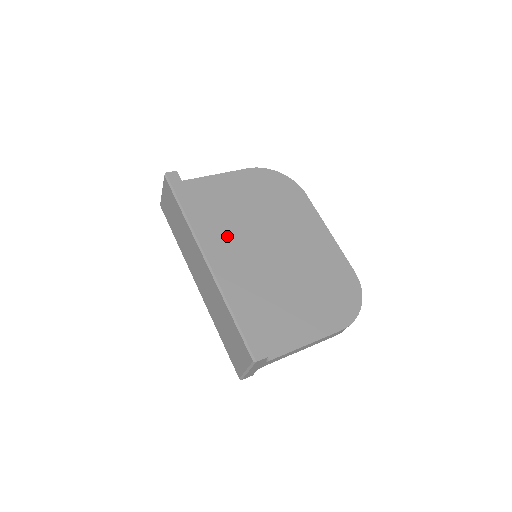
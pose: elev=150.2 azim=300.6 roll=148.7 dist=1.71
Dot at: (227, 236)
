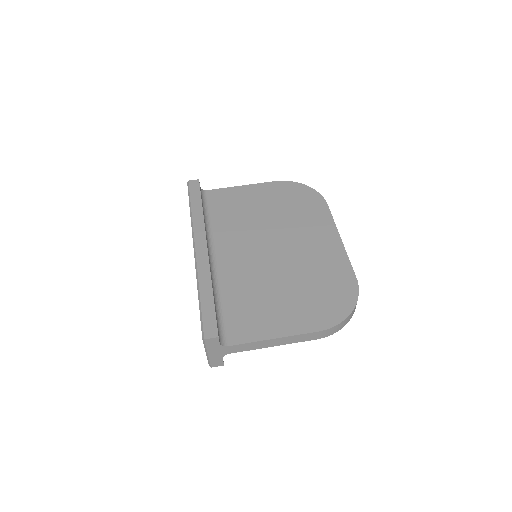
Dot at: (231, 236)
